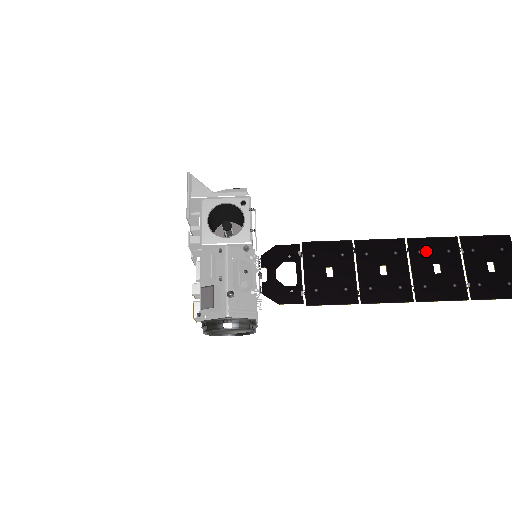
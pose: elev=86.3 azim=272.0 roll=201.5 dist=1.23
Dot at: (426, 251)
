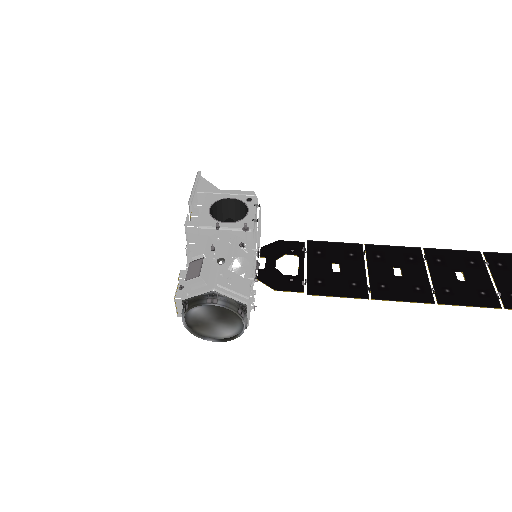
Dot at: (446, 260)
